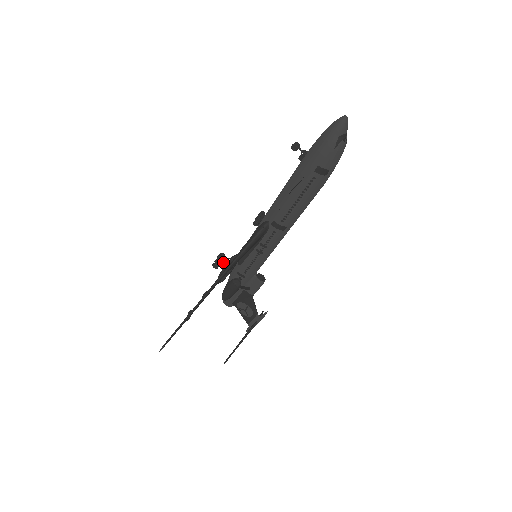
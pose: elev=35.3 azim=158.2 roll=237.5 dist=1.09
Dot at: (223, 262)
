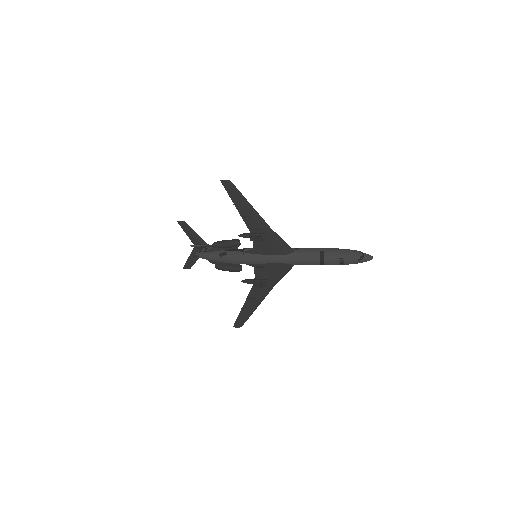
Dot at: (261, 284)
